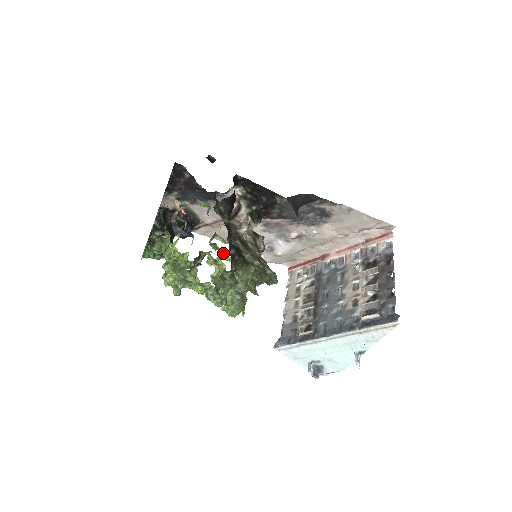
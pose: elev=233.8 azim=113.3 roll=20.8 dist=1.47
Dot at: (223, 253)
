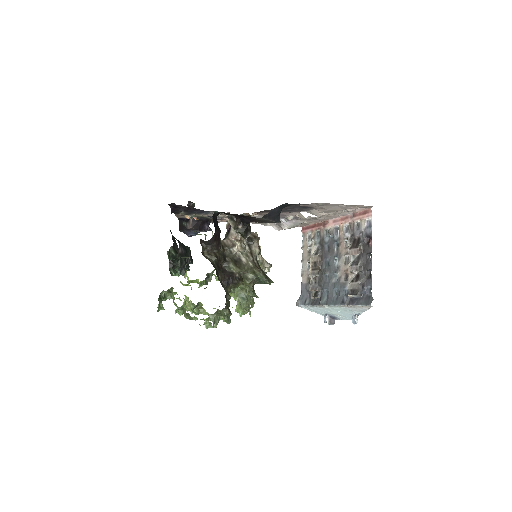
Dot at: occluded
